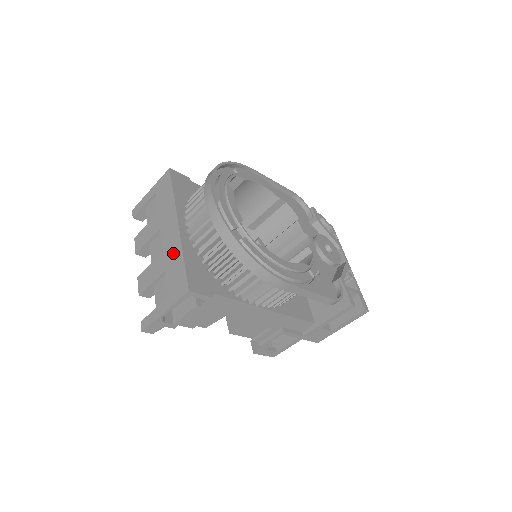
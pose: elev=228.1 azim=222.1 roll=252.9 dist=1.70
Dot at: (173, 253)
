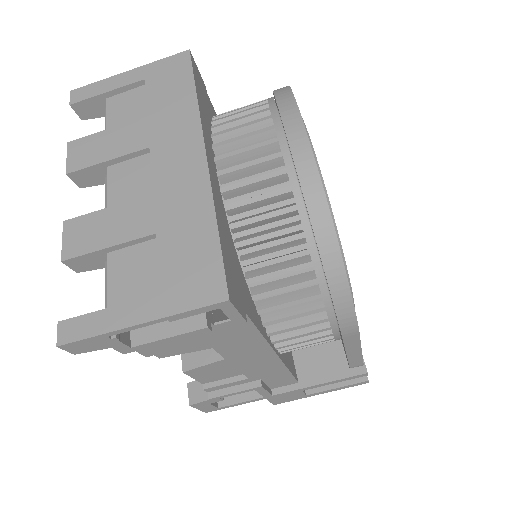
Dot at: (185, 205)
